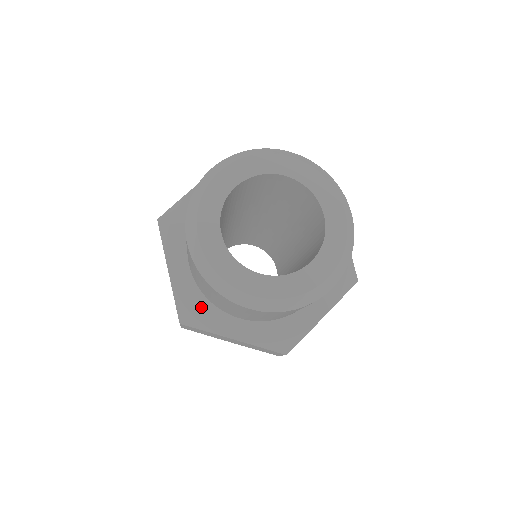
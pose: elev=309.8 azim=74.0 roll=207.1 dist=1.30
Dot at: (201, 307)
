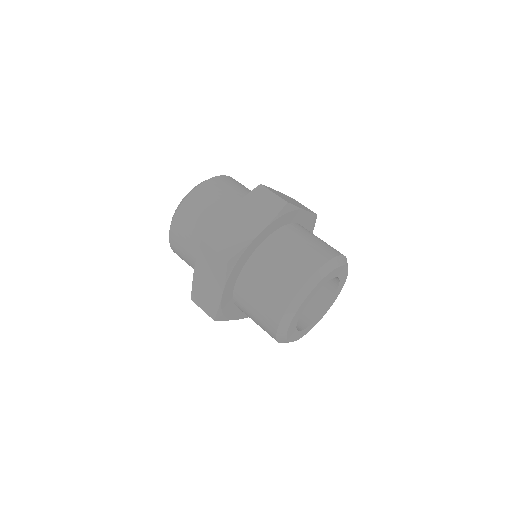
Dot at: occluded
